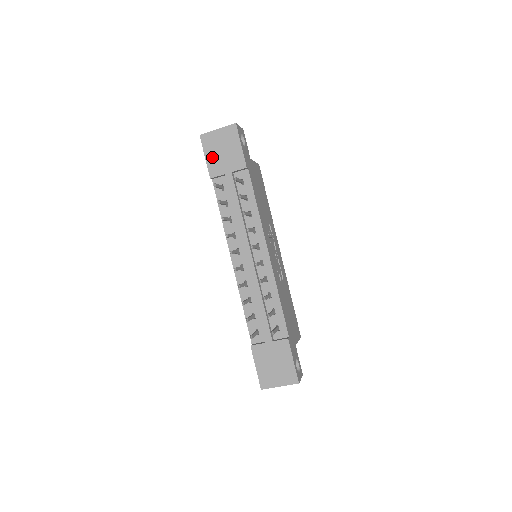
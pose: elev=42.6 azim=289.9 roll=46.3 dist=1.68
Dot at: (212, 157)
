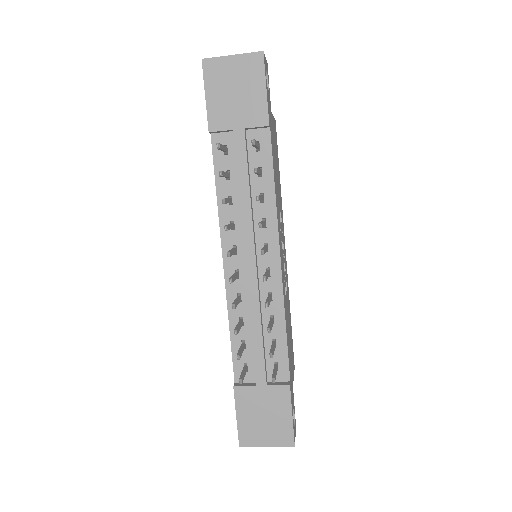
Dot at: (217, 99)
